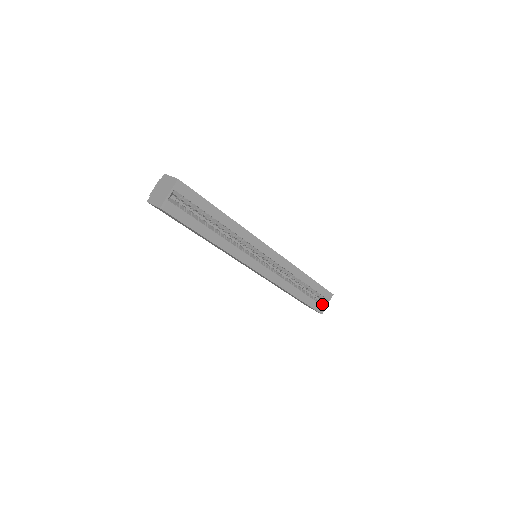
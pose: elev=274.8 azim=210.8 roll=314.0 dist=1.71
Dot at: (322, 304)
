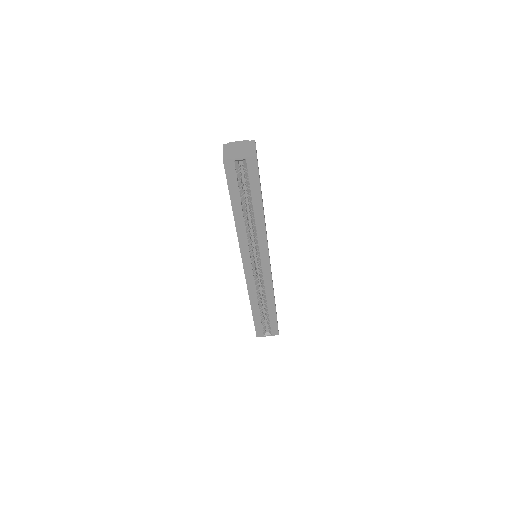
Dot at: (265, 332)
